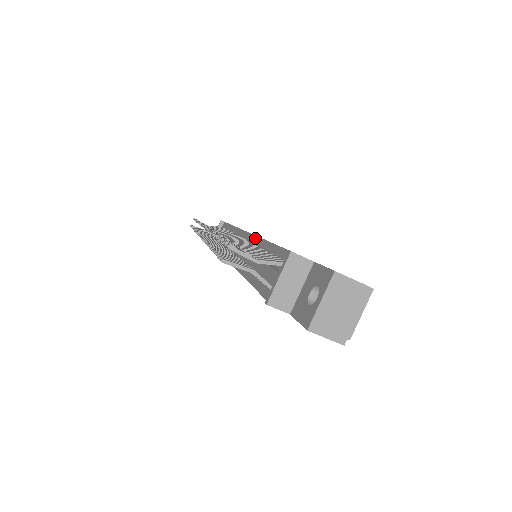
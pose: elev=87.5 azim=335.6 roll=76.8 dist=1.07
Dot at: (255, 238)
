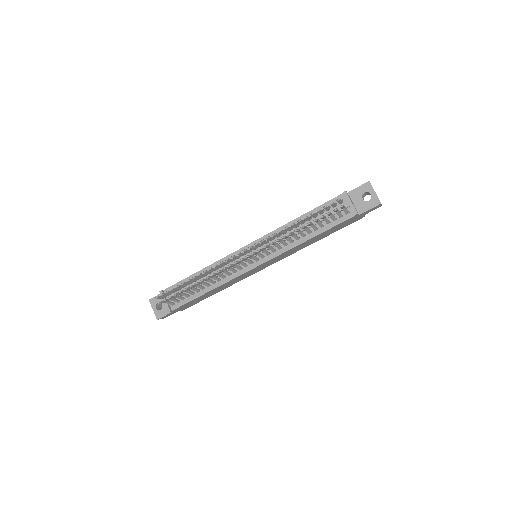
Dot at: (272, 233)
